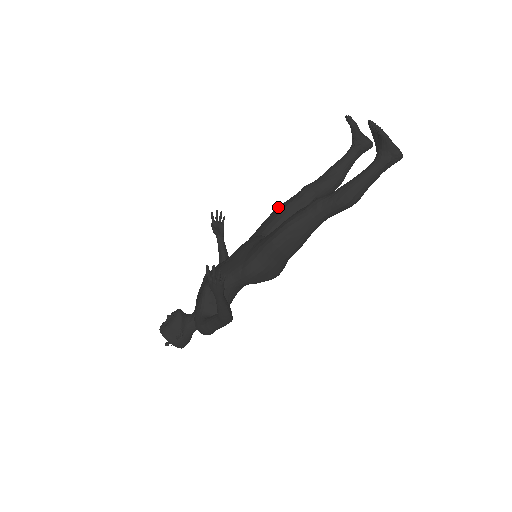
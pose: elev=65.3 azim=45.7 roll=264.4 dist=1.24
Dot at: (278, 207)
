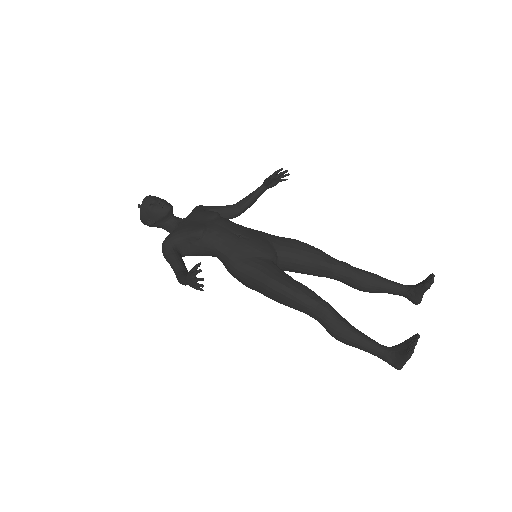
Dot at: (313, 248)
